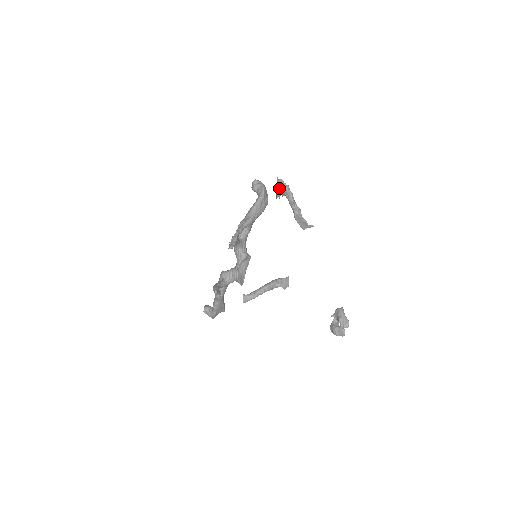
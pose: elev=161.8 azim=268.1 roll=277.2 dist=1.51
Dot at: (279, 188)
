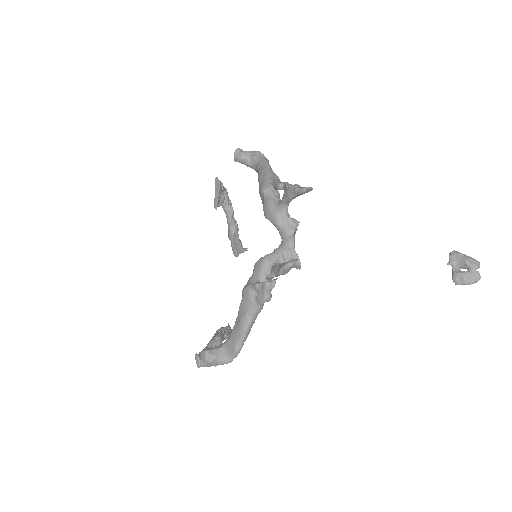
Dot at: (220, 191)
